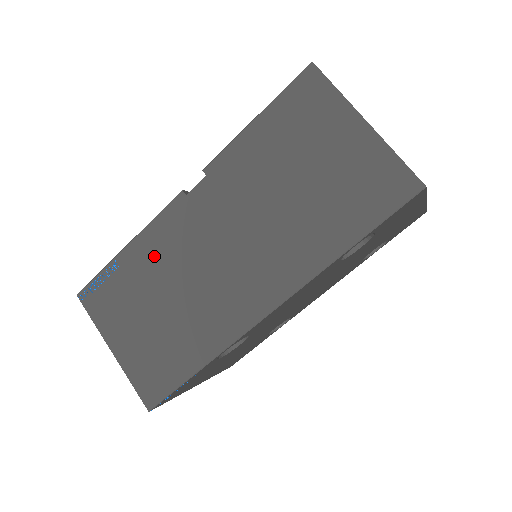
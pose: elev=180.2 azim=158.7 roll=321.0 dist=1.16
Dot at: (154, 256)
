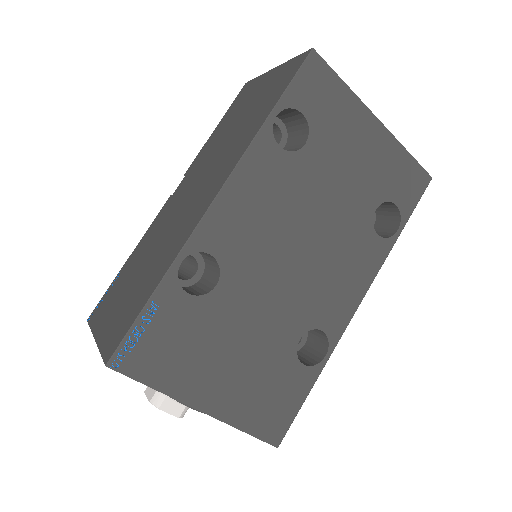
Dot at: (144, 245)
